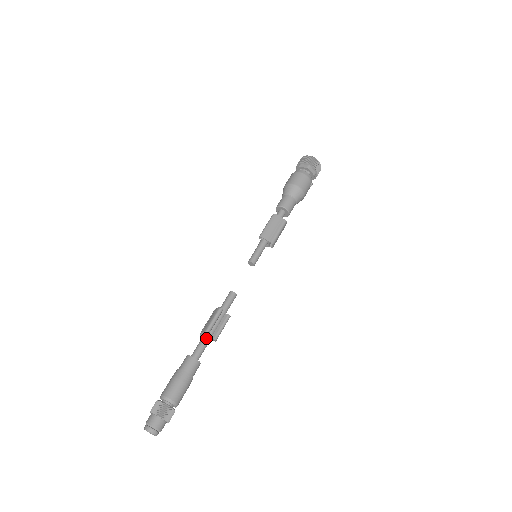
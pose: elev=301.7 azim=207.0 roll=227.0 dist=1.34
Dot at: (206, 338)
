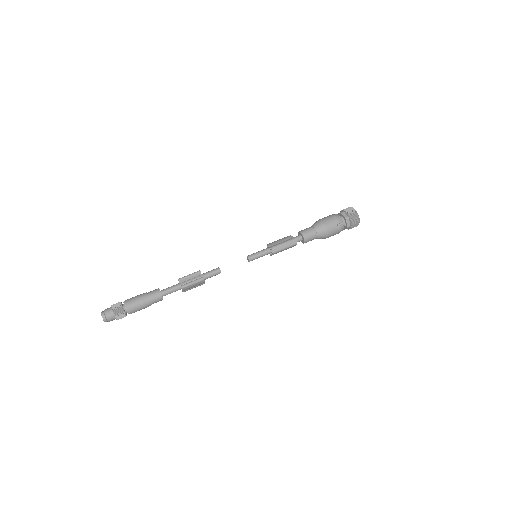
Dot at: (177, 284)
